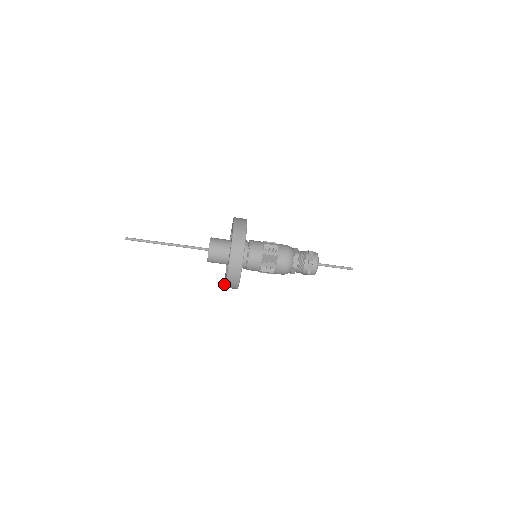
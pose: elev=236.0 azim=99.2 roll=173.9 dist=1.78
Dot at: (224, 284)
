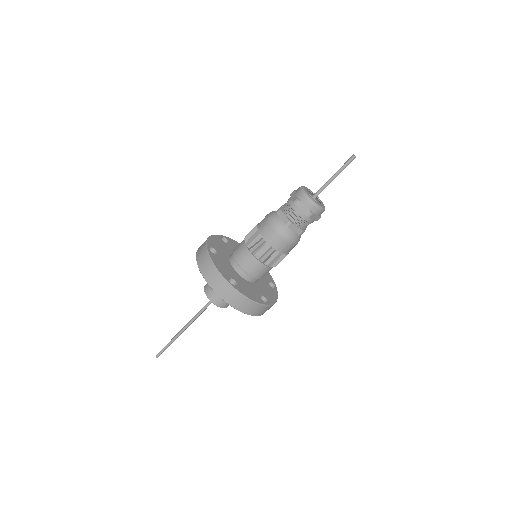
Dot at: occluded
